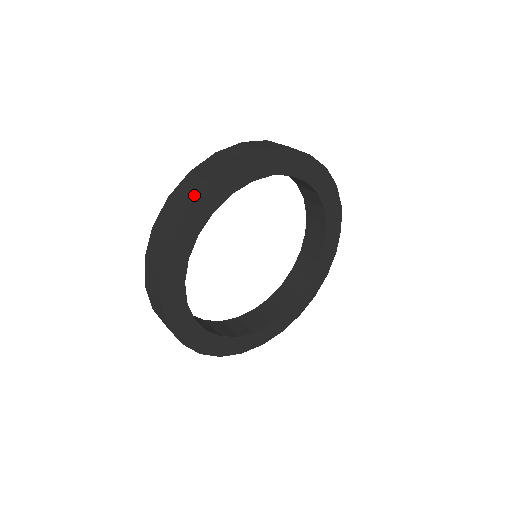
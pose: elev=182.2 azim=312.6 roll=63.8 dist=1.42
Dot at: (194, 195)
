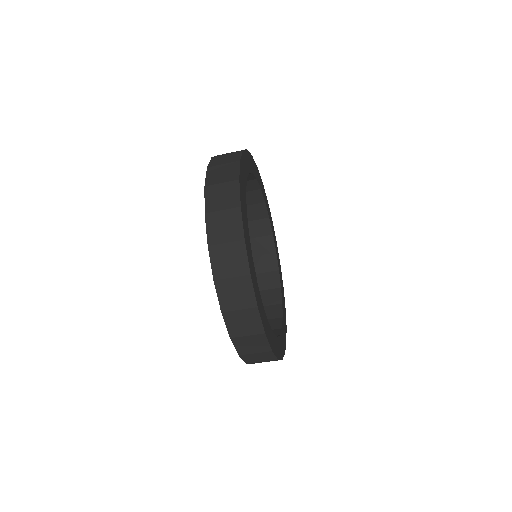
Dot at: (236, 157)
